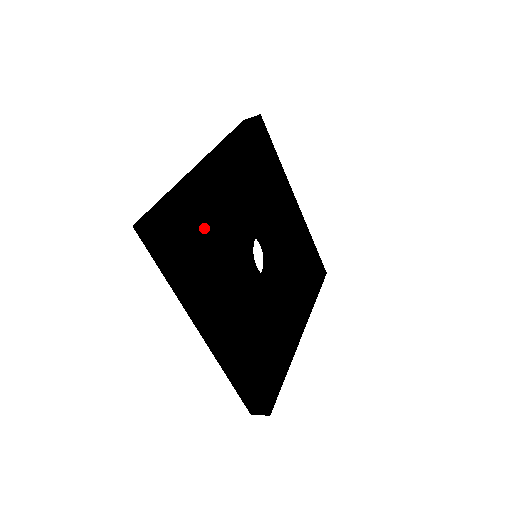
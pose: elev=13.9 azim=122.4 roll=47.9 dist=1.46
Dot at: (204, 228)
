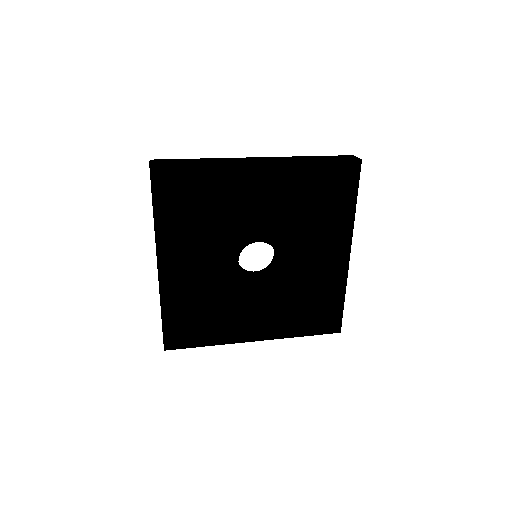
Dot at: (198, 198)
